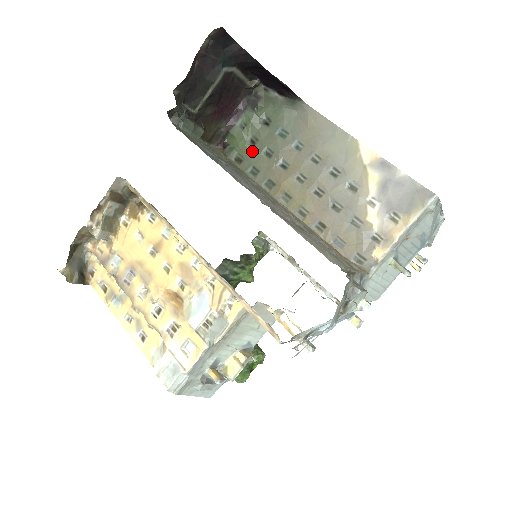
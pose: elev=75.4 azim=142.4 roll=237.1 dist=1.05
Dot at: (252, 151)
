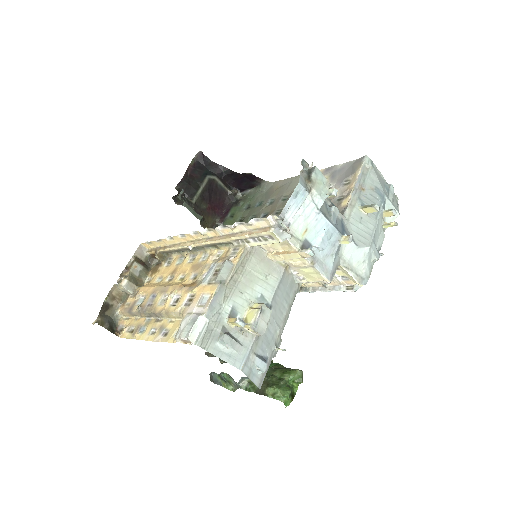
Dot at: occluded
